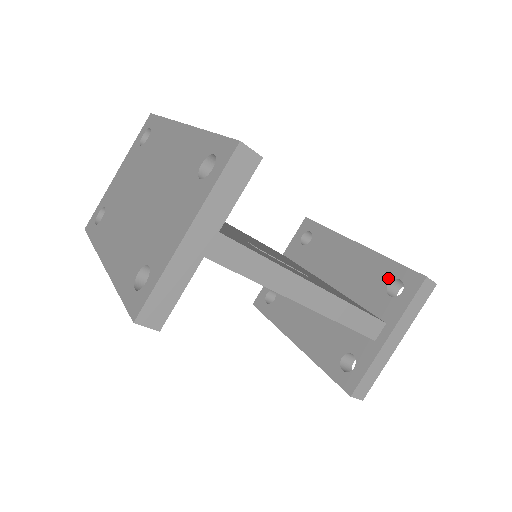
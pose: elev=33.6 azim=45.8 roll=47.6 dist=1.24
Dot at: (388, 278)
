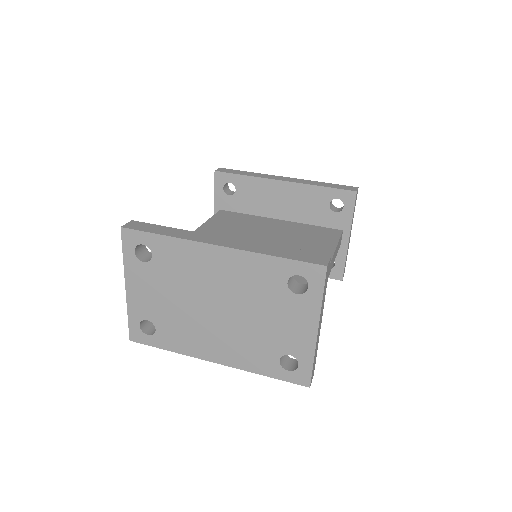
Dot at: (327, 201)
